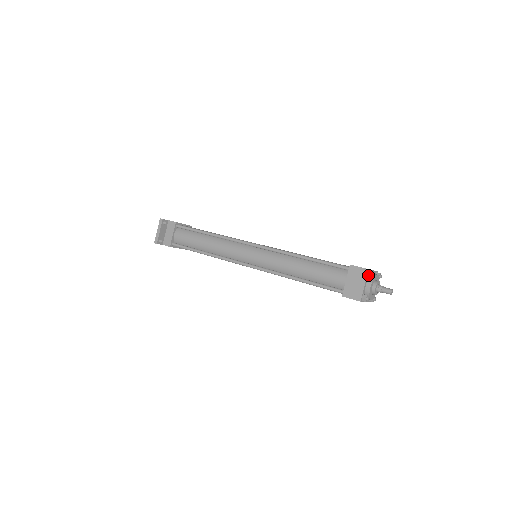
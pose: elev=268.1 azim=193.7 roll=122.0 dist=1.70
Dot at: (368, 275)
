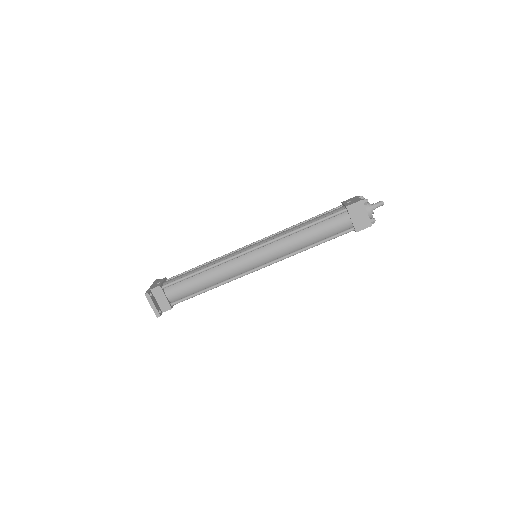
Dot at: (364, 204)
